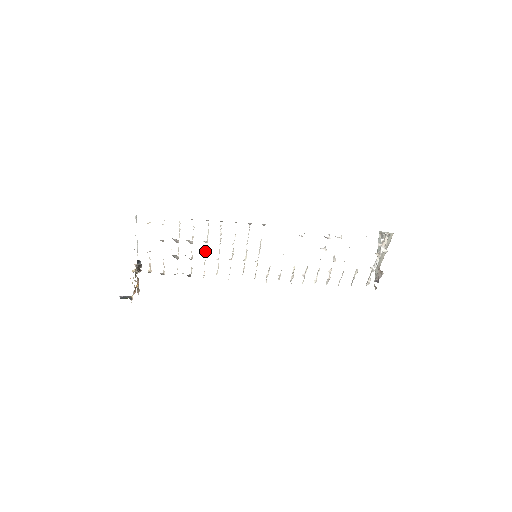
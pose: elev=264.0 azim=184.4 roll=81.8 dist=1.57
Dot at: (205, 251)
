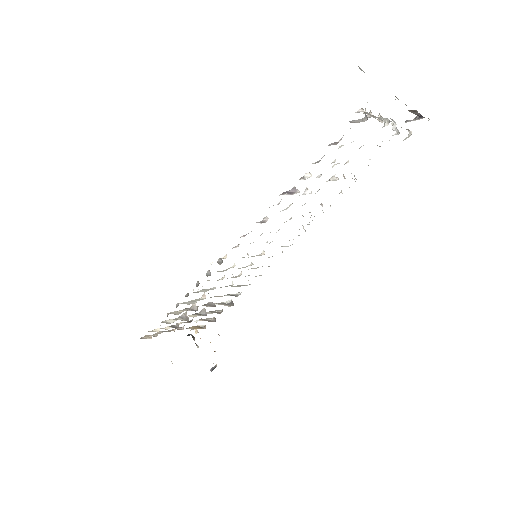
Dot at: occluded
